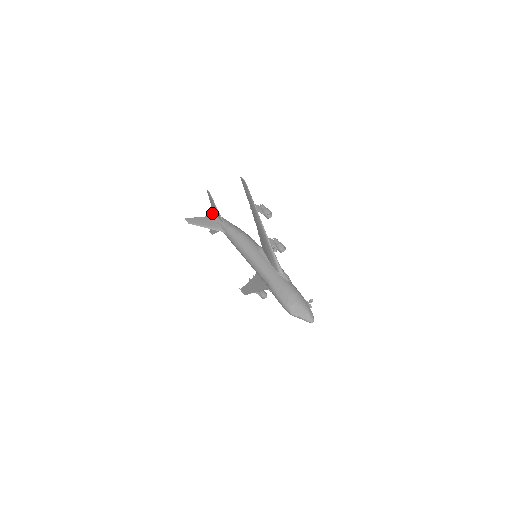
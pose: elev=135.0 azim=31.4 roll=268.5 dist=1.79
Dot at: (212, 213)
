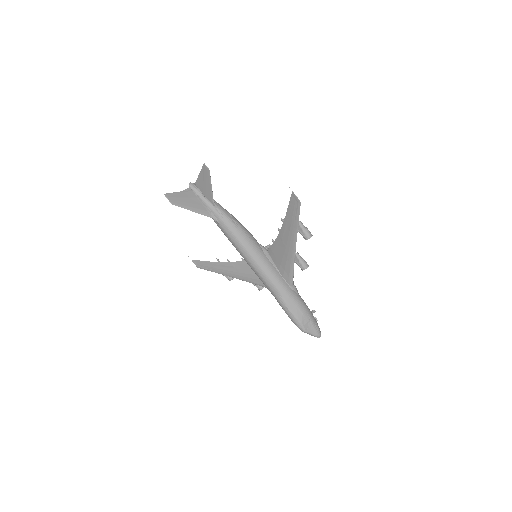
Dot at: (195, 186)
